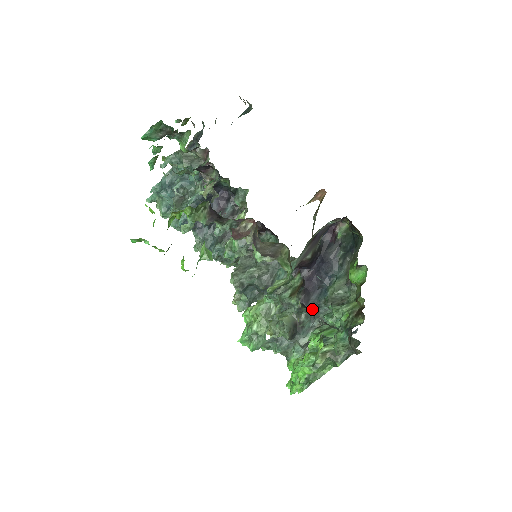
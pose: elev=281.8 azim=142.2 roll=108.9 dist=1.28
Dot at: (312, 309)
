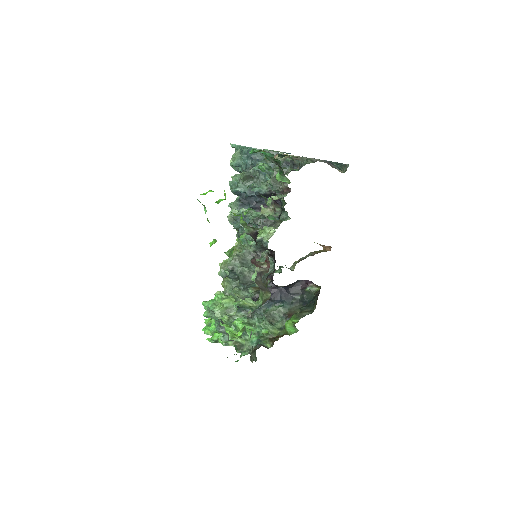
Dot at: occluded
